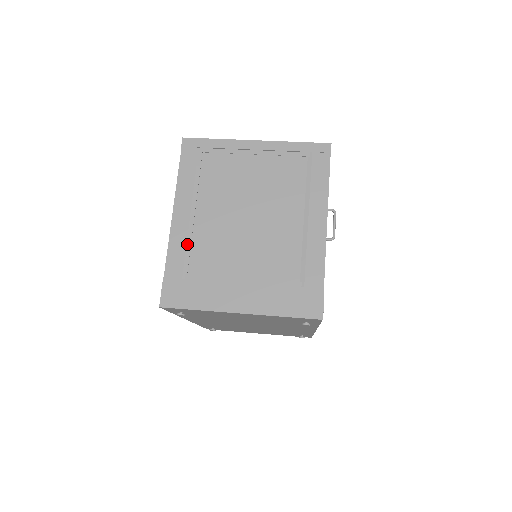
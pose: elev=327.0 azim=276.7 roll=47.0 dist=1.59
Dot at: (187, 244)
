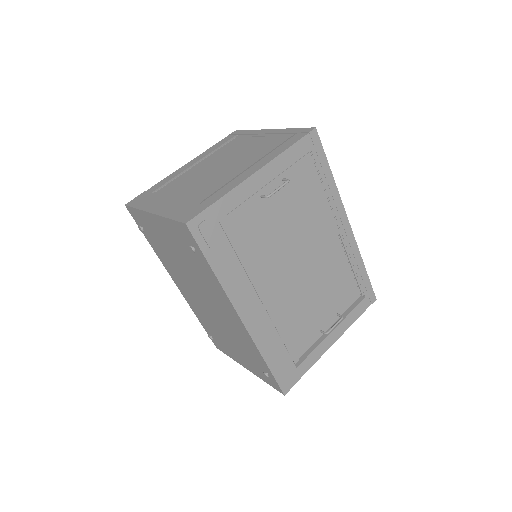
Dot at: (174, 177)
